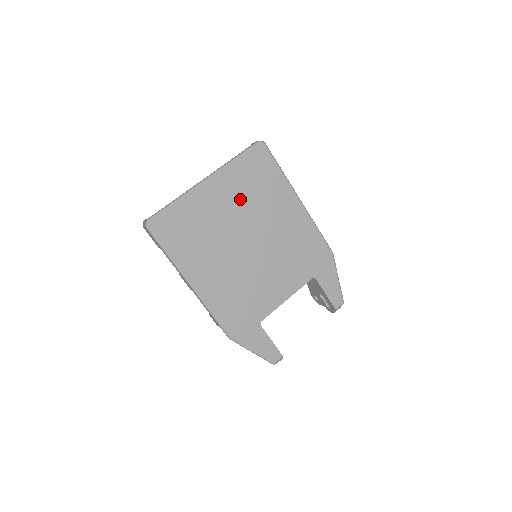
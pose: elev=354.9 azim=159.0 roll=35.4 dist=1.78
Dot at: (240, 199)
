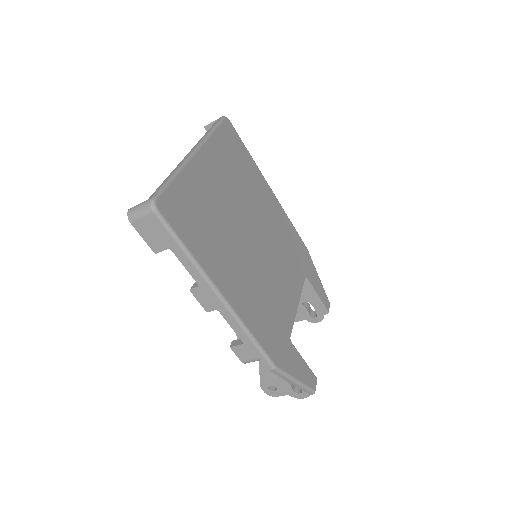
Dot at: (230, 180)
